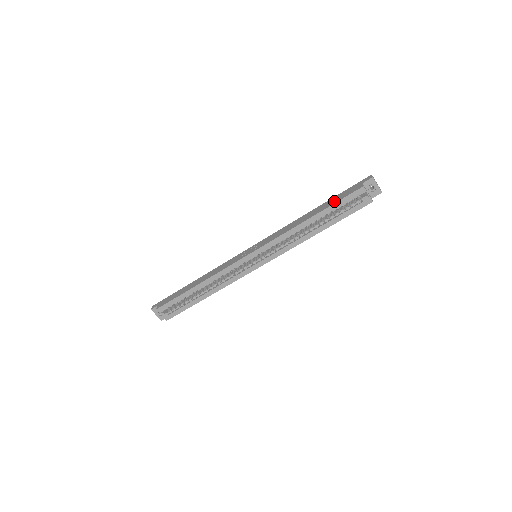
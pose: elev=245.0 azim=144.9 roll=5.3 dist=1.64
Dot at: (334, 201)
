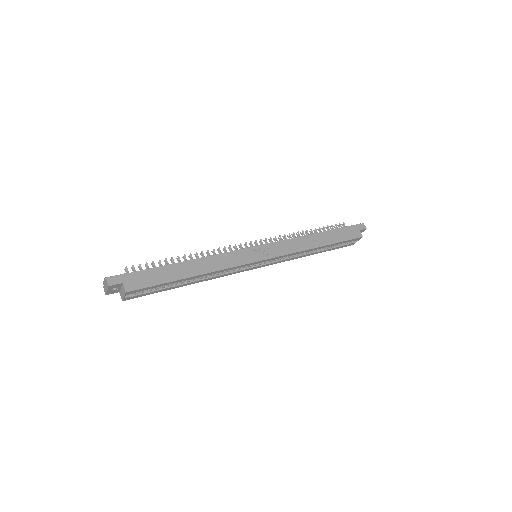
Dot at: (341, 238)
